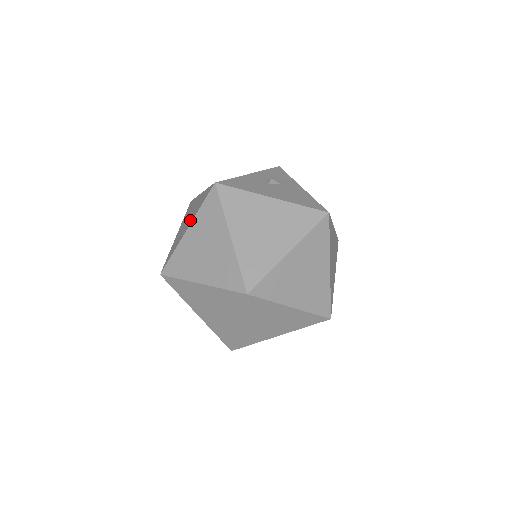
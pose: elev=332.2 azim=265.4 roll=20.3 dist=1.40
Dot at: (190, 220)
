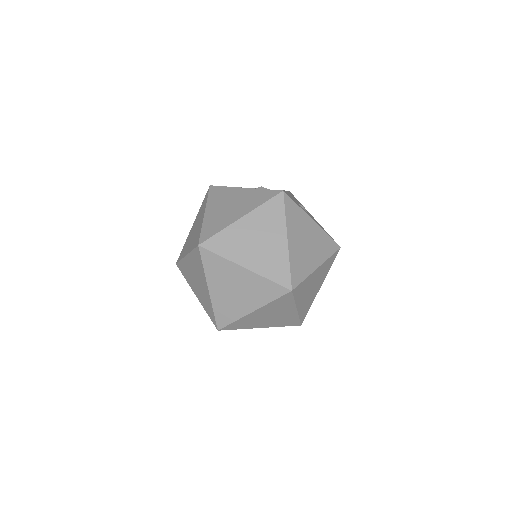
Dot at: occluded
